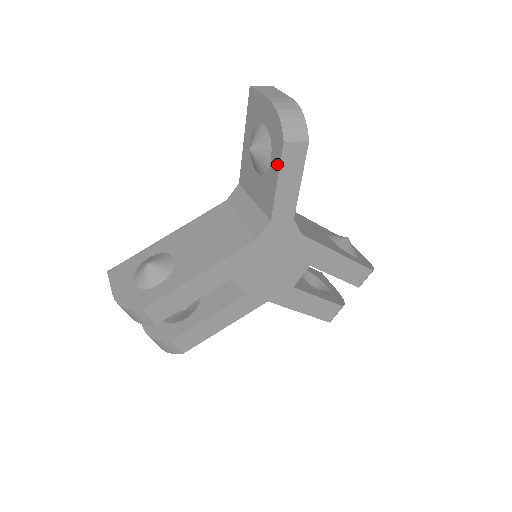
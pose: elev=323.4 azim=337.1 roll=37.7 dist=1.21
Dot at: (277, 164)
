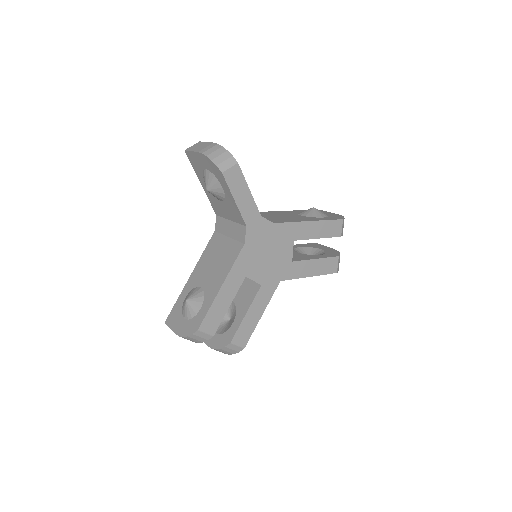
Dot at: (227, 188)
